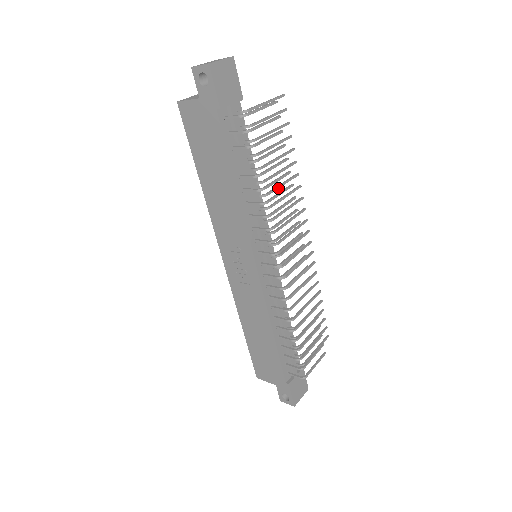
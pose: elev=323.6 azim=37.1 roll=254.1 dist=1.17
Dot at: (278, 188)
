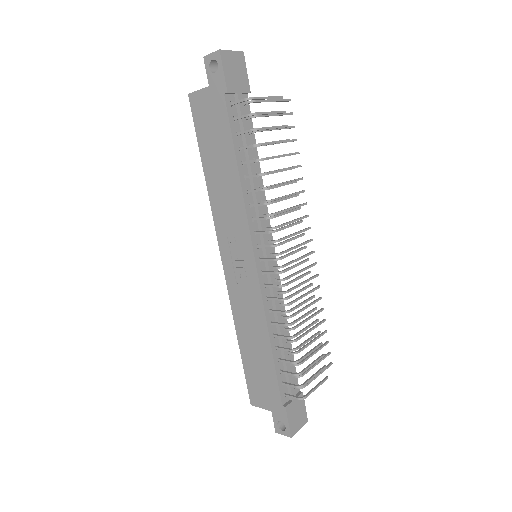
Dot at: occluded
